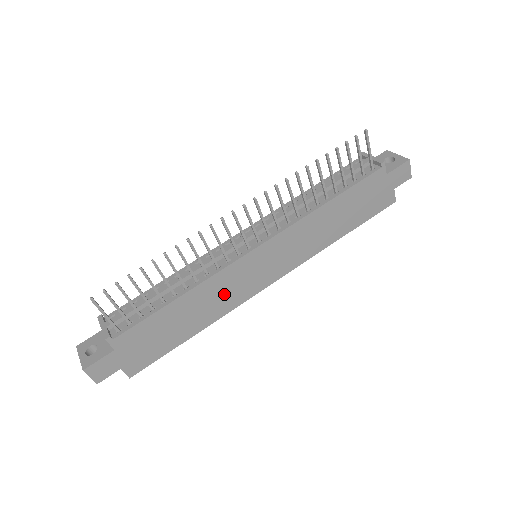
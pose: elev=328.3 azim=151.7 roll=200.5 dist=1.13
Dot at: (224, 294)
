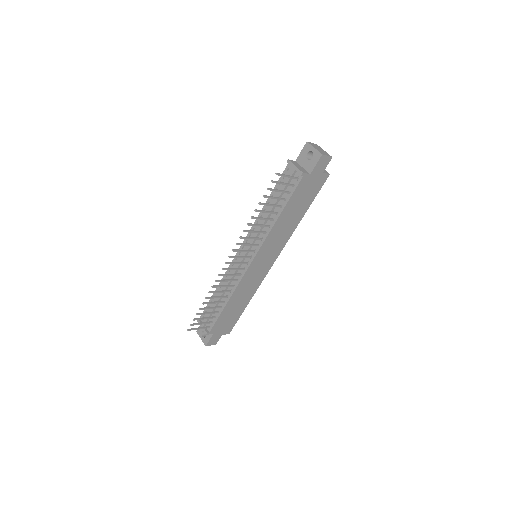
Dot at: (250, 285)
